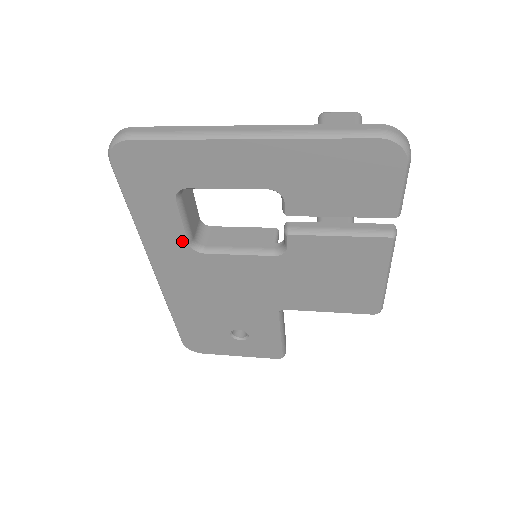
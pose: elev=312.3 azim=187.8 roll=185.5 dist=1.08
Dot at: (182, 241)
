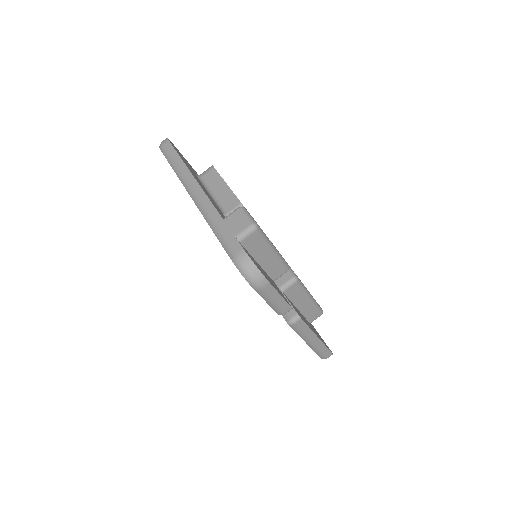
Dot at: occluded
